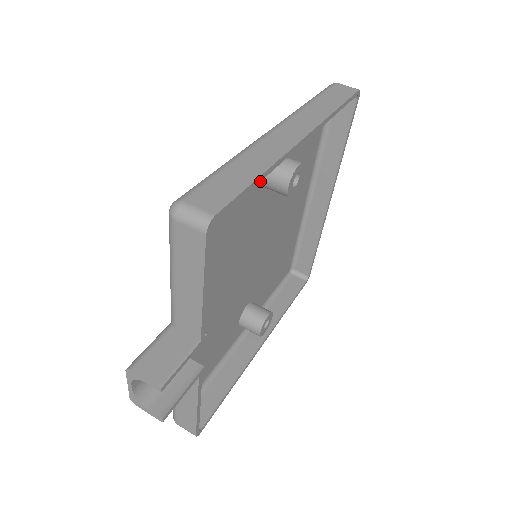
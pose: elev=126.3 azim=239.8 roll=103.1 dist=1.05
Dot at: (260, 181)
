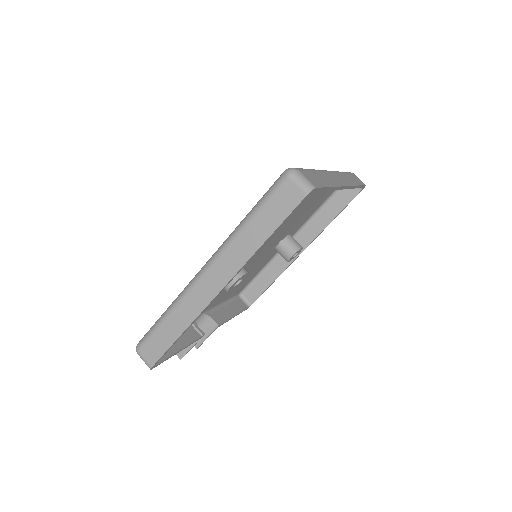
Dot at: occluded
